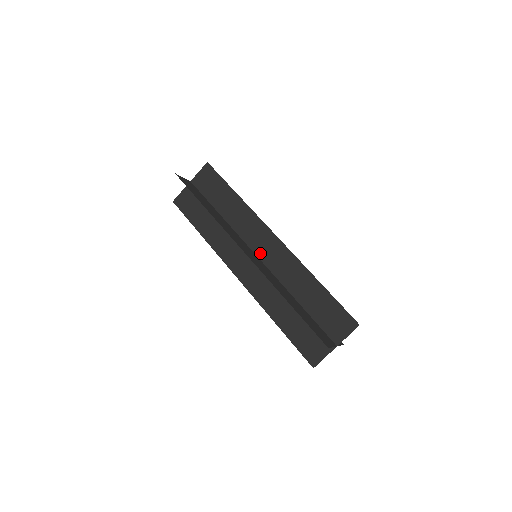
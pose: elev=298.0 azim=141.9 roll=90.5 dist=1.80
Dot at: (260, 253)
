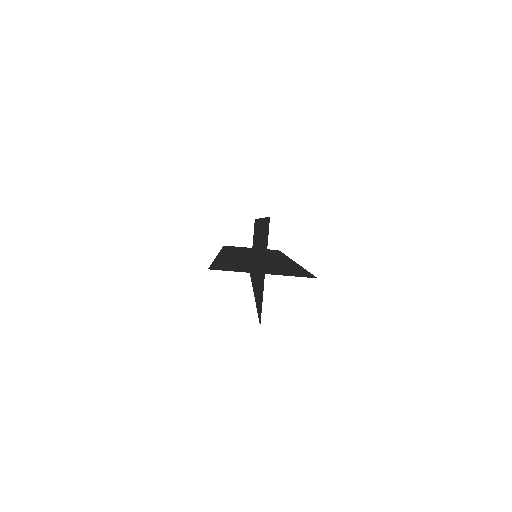
Dot at: occluded
